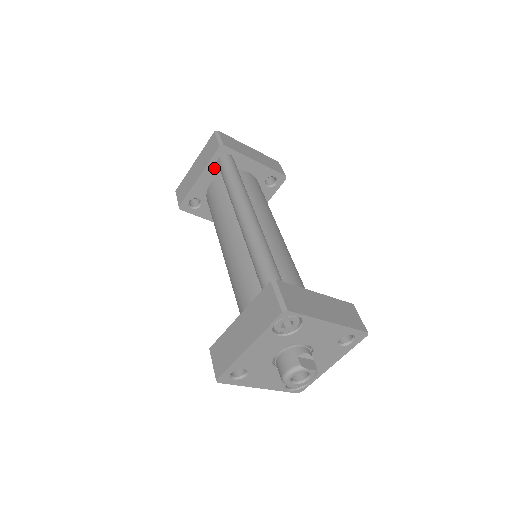
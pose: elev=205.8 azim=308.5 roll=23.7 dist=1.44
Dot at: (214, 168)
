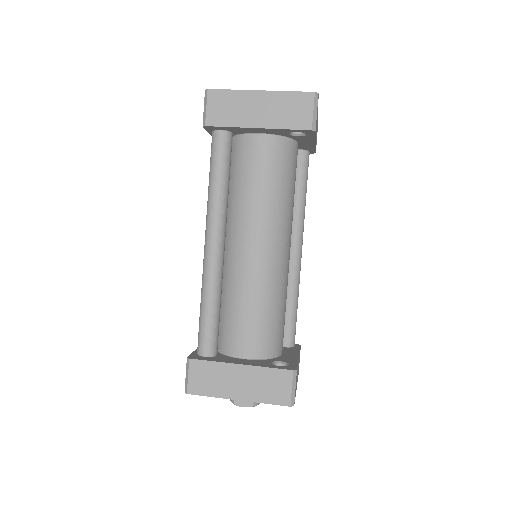
Dot at: occluded
